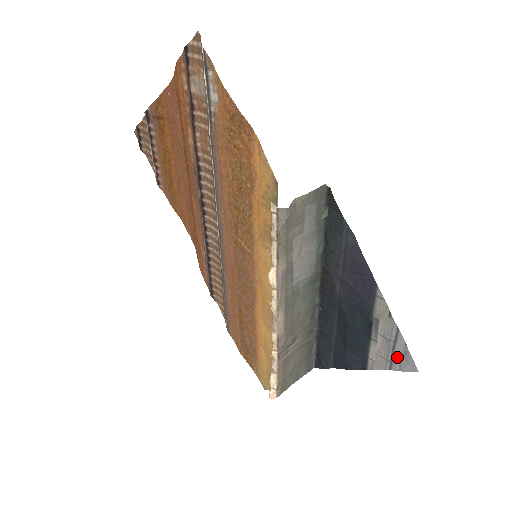
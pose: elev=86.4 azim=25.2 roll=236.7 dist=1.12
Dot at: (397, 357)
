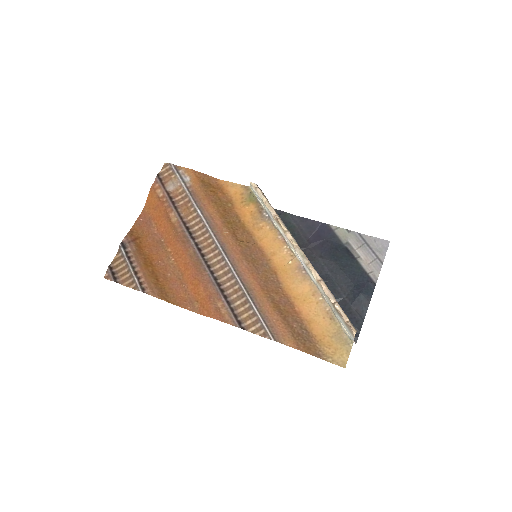
Dot at: (376, 250)
